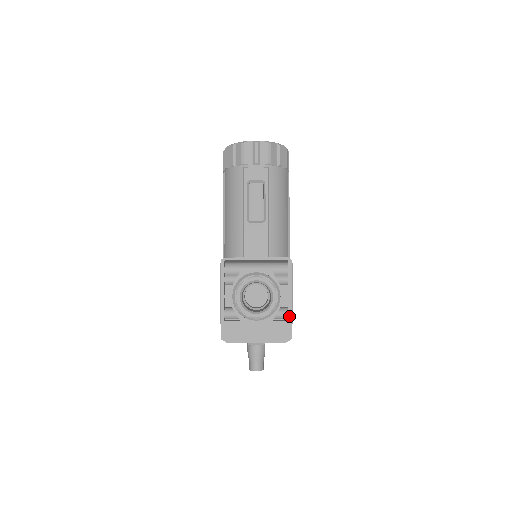
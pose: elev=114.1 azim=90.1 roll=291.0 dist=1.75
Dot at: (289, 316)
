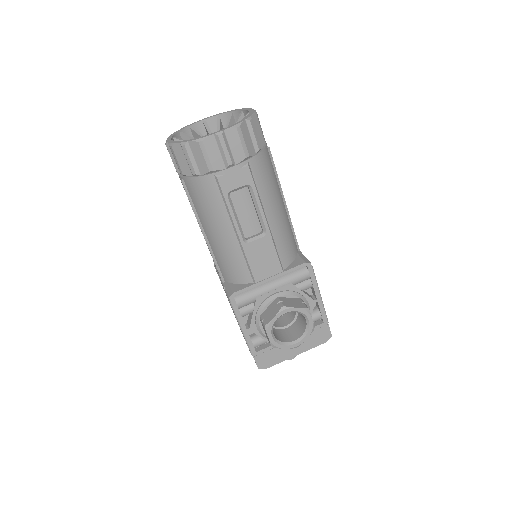
Dot at: (323, 318)
